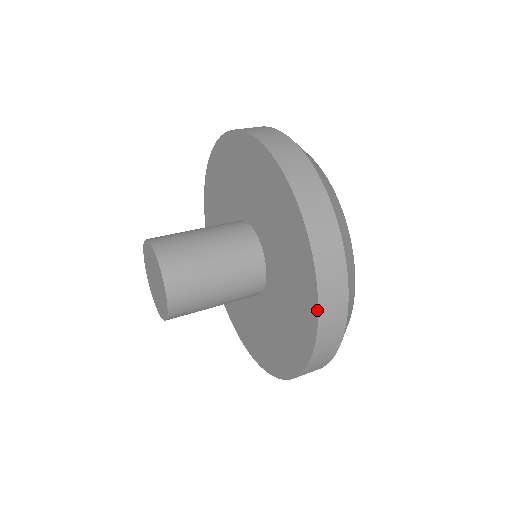
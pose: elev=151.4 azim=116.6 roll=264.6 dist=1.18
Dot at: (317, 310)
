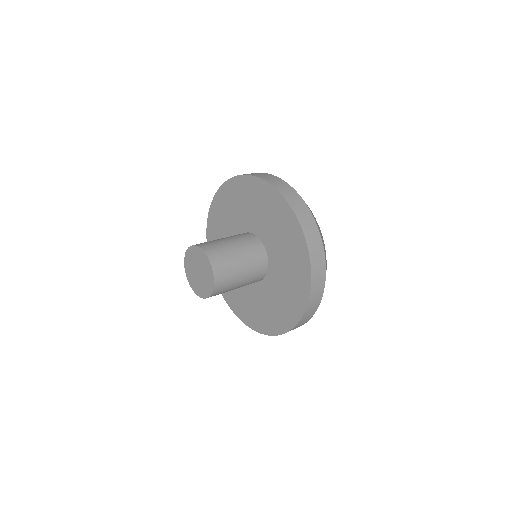
Dot at: (308, 251)
